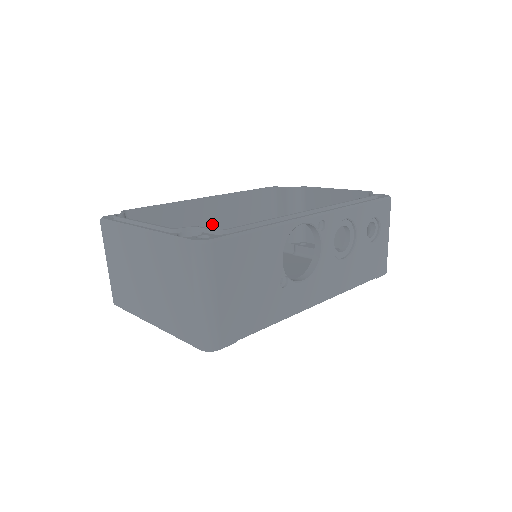
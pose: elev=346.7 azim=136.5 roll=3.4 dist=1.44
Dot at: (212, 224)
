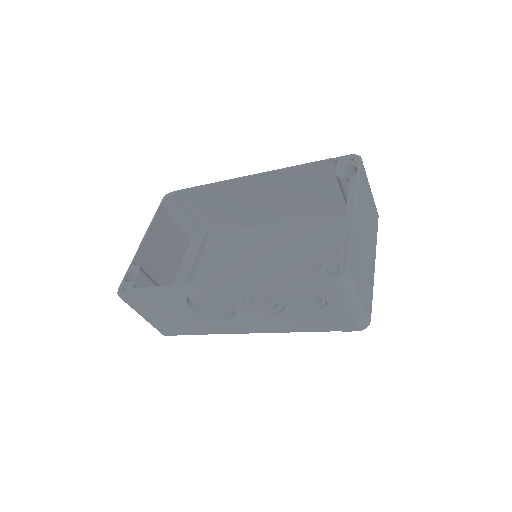
Dot at: (262, 196)
